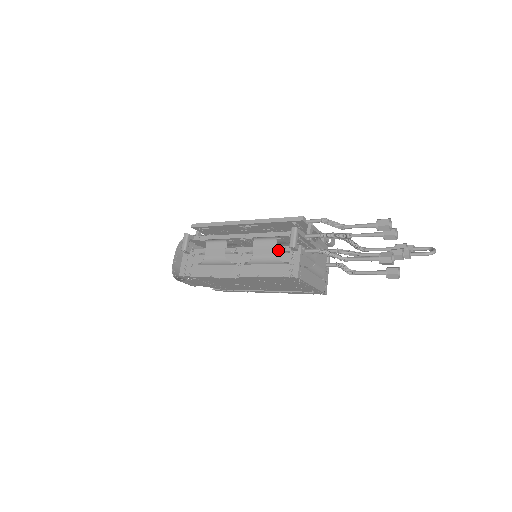
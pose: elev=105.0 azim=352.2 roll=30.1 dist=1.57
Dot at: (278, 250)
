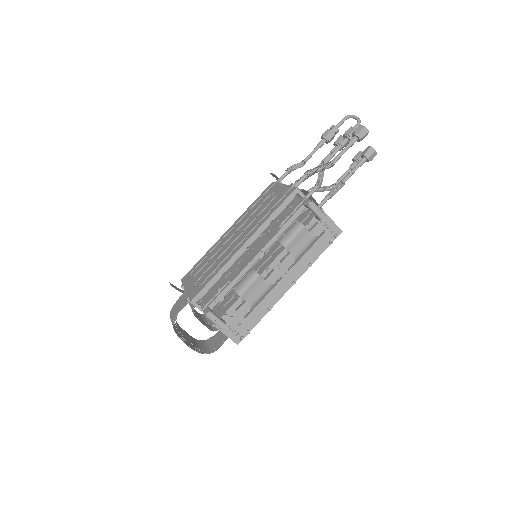
Dot at: (309, 231)
